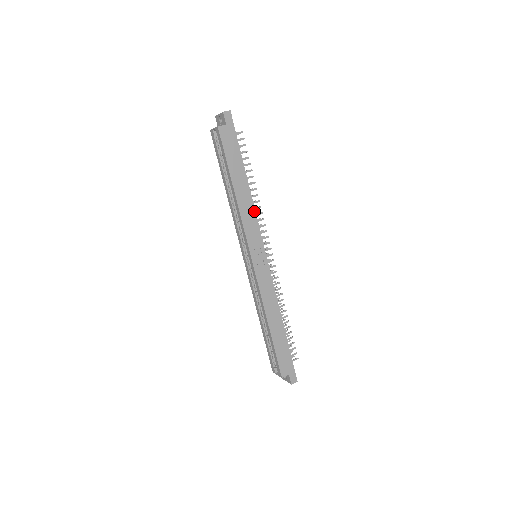
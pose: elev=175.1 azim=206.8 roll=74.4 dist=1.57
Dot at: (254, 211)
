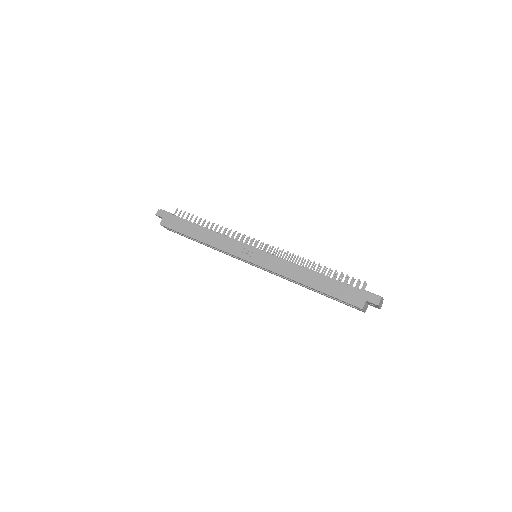
Dot at: (221, 236)
